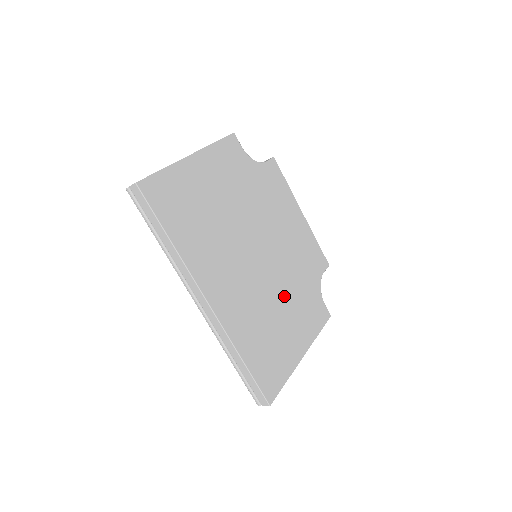
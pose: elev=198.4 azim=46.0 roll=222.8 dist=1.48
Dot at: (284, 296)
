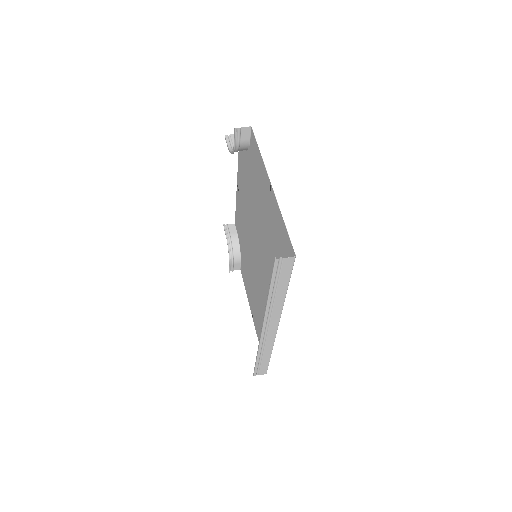
Dot at: (253, 278)
